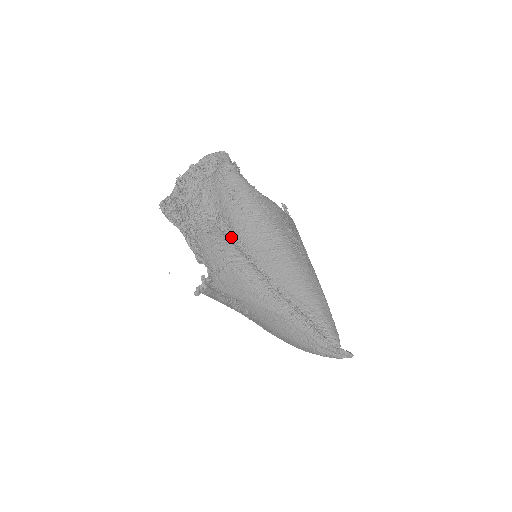
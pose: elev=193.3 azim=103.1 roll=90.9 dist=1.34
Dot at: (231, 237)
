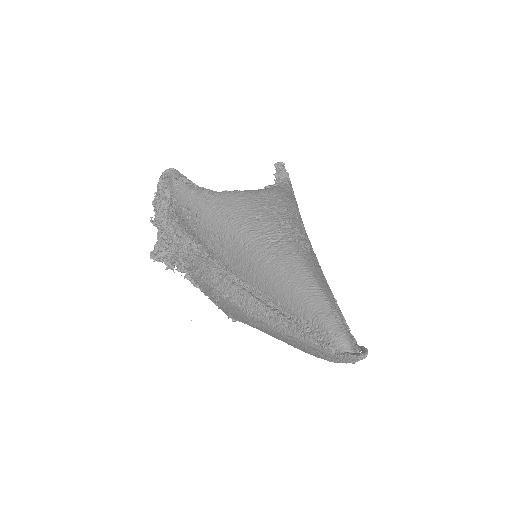
Dot at: (211, 260)
